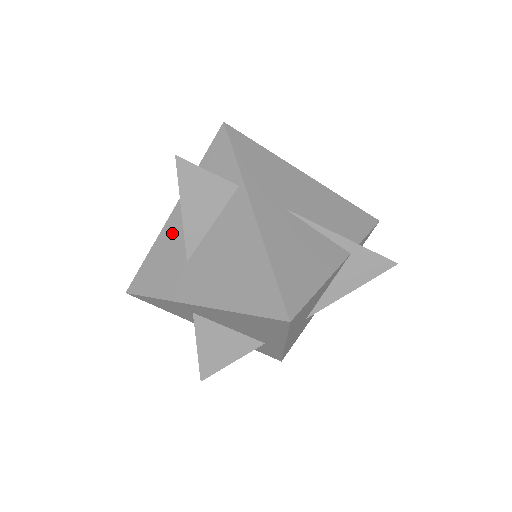
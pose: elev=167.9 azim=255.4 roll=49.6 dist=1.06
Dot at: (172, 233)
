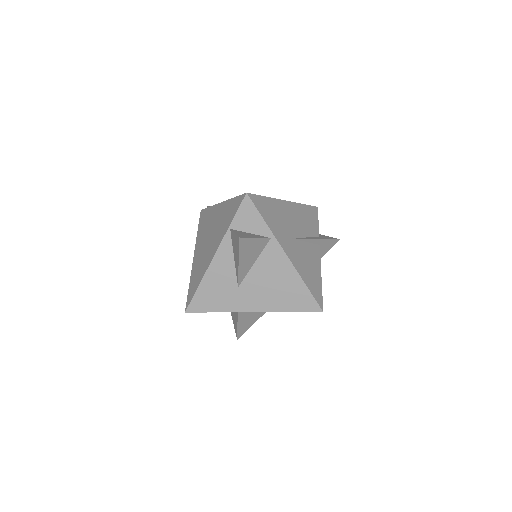
Dot at: (219, 270)
